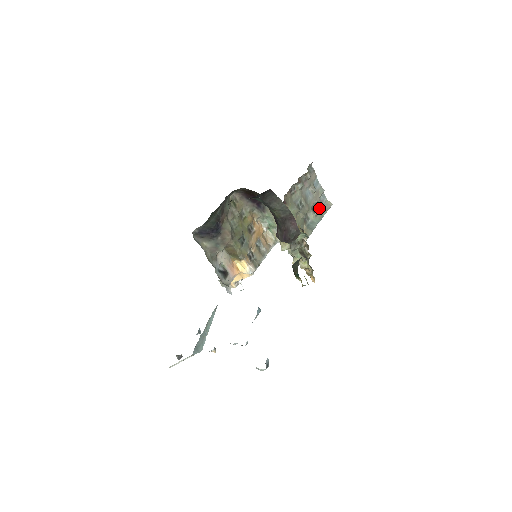
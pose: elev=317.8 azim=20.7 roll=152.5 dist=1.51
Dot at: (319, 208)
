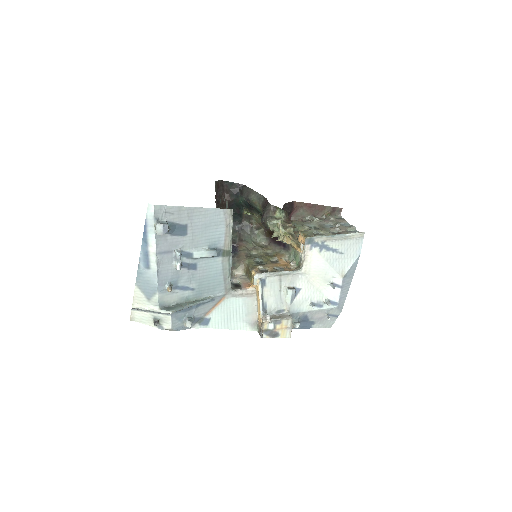
Dot at: (343, 233)
